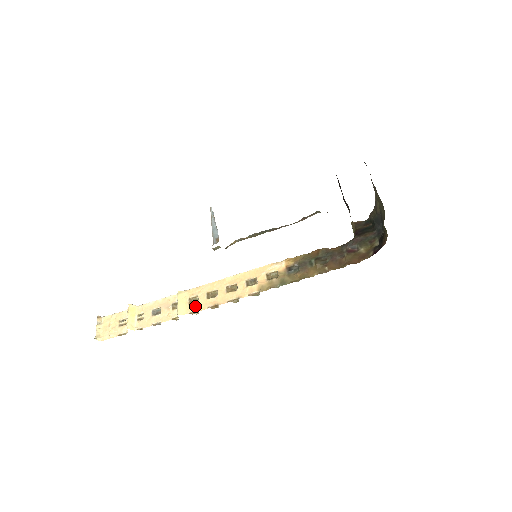
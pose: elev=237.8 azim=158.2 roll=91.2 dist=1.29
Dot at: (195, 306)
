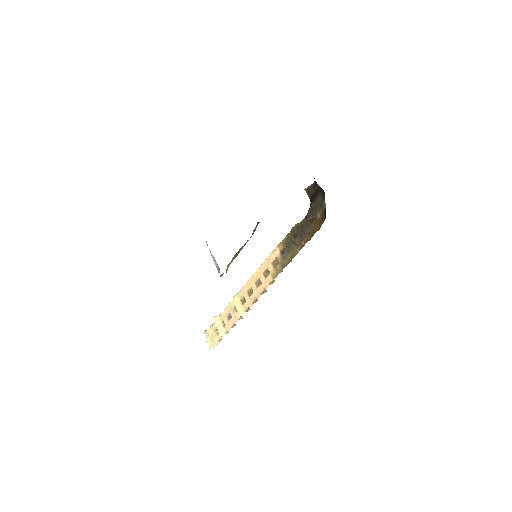
Dot at: (246, 305)
